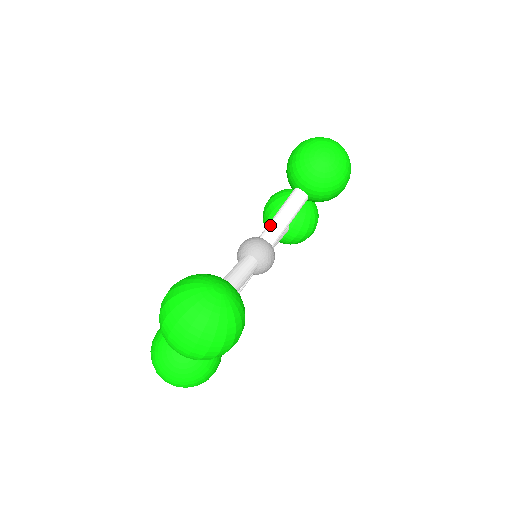
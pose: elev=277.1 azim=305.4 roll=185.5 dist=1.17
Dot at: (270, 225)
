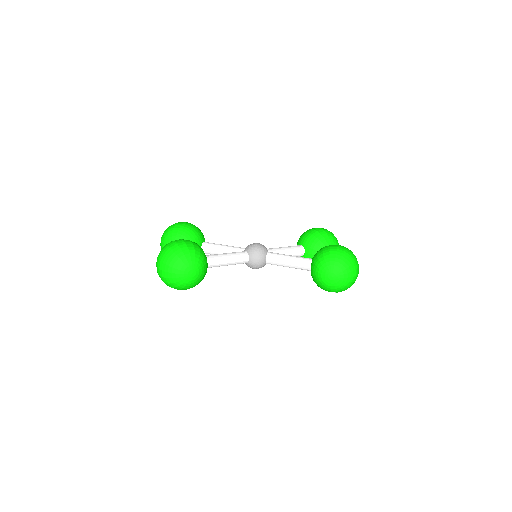
Dot at: (278, 257)
